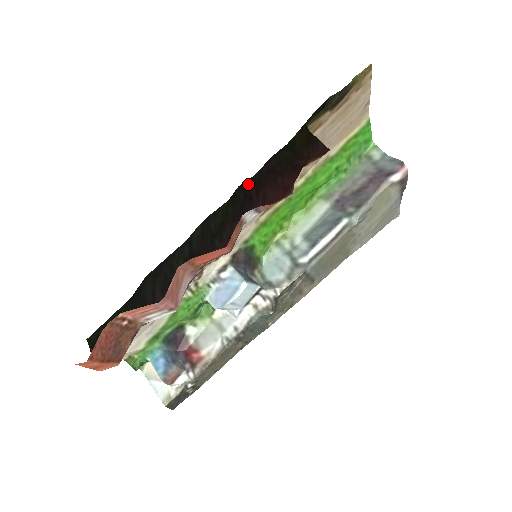
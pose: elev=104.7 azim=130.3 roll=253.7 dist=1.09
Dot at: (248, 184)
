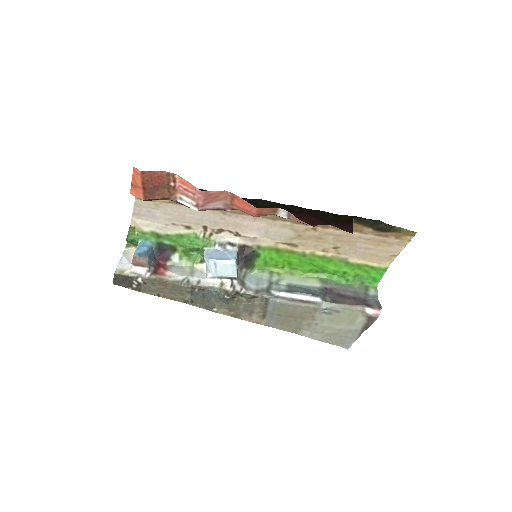
Dot at: (297, 207)
